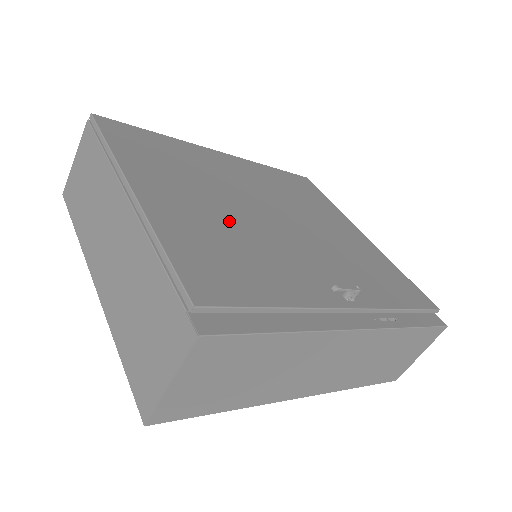
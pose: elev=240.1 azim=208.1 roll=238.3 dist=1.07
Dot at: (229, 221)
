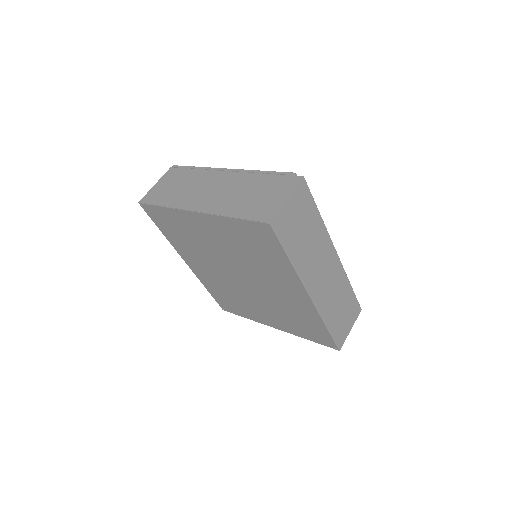
Dot at: occluded
